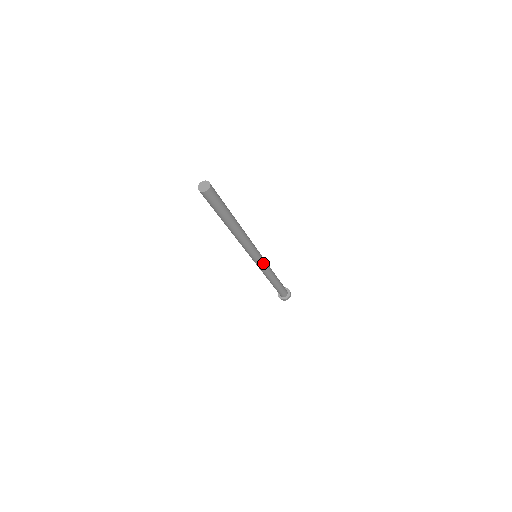
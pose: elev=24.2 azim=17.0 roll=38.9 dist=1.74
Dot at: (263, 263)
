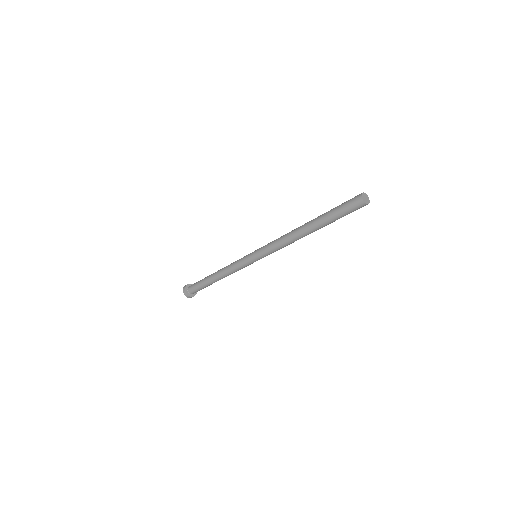
Dot at: (250, 264)
